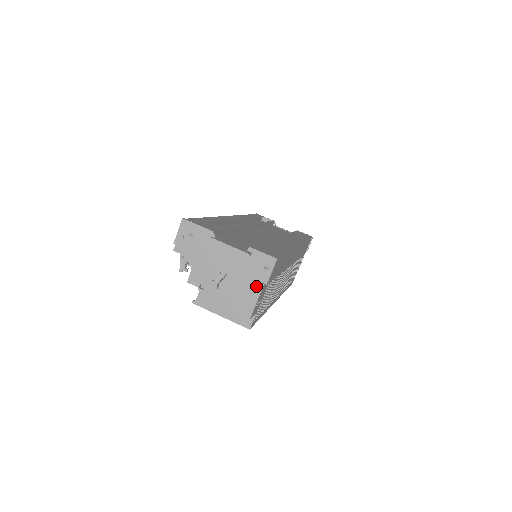
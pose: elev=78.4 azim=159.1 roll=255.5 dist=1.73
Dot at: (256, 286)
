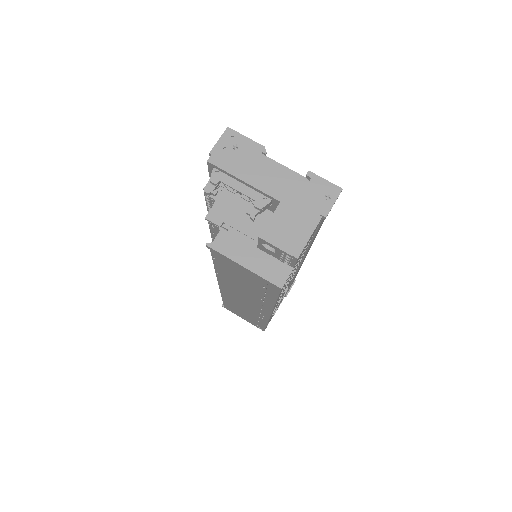
Dot at: (312, 217)
